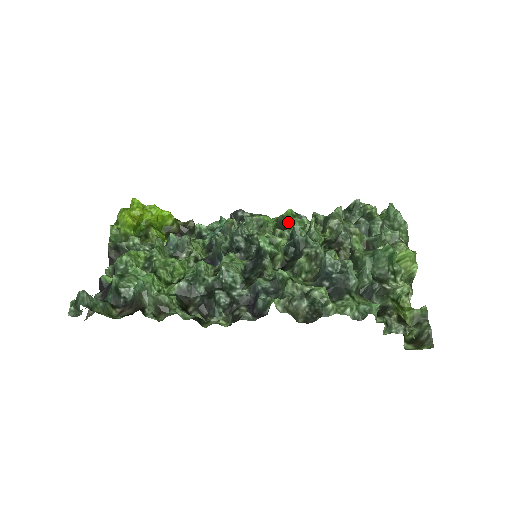
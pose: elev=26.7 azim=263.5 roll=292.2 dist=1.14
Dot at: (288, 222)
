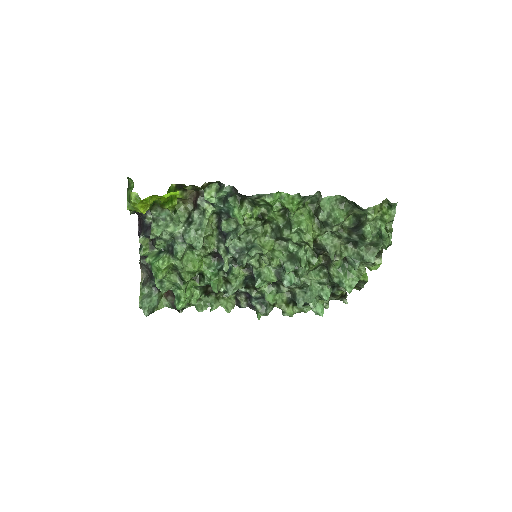
Dot at: (291, 218)
